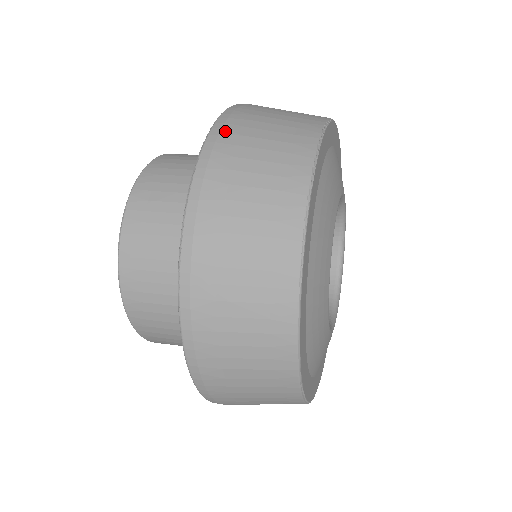
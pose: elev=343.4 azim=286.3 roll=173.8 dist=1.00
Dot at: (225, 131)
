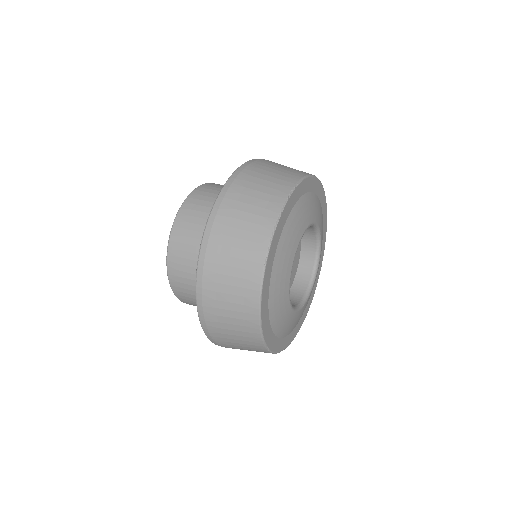
Dot at: (231, 189)
